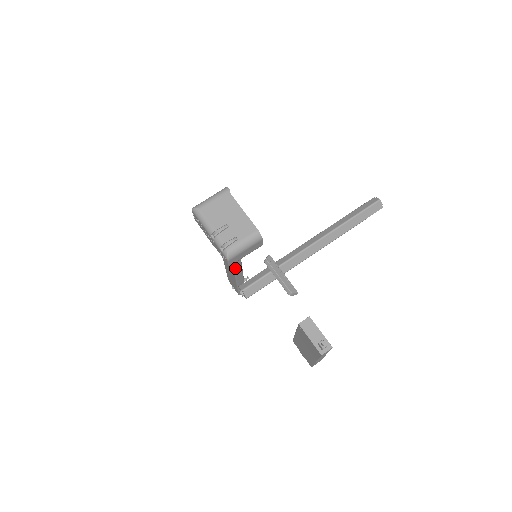
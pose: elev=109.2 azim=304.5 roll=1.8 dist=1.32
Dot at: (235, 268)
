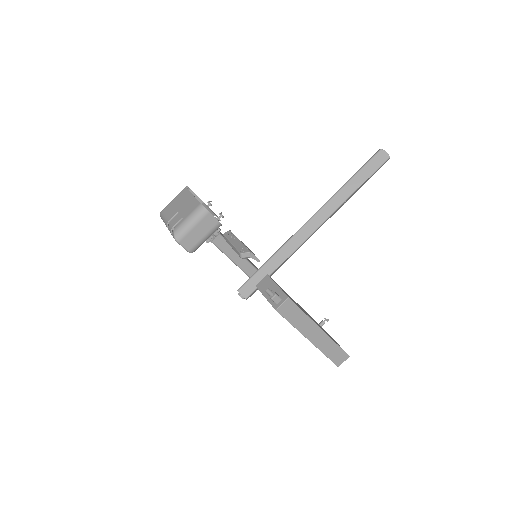
Dot at: occluded
